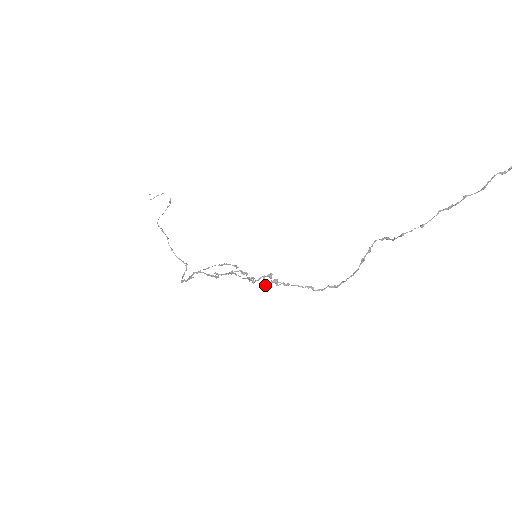
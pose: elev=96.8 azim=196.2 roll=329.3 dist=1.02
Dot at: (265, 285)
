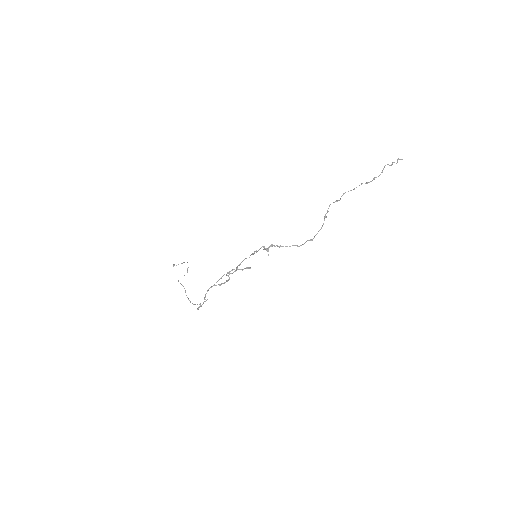
Dot at: occluded
